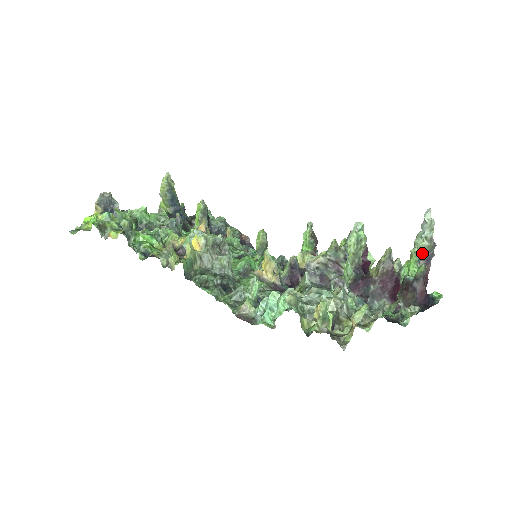
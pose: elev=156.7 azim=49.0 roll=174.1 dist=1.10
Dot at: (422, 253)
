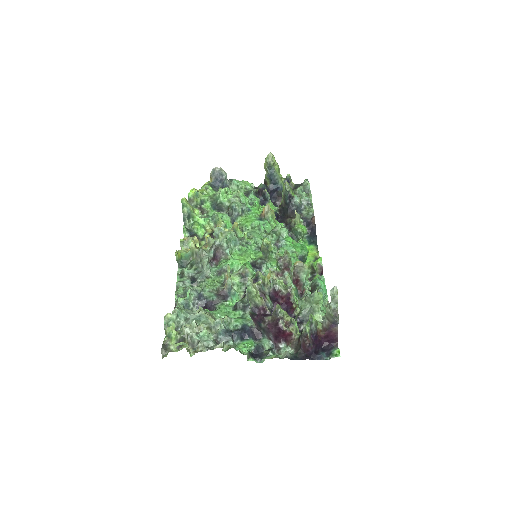
Dot at: (327, 316)
